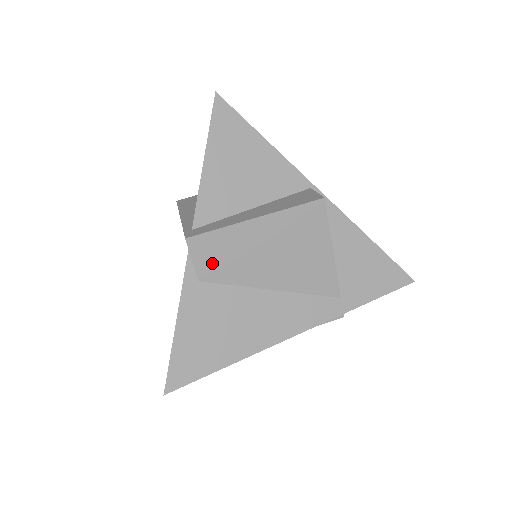
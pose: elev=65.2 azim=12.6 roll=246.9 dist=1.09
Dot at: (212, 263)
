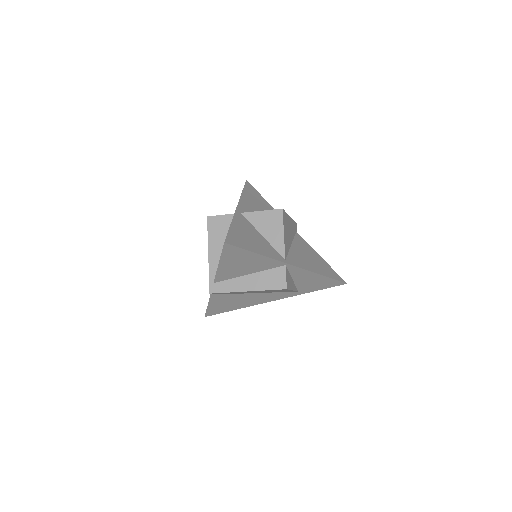
Dot at: occluded
